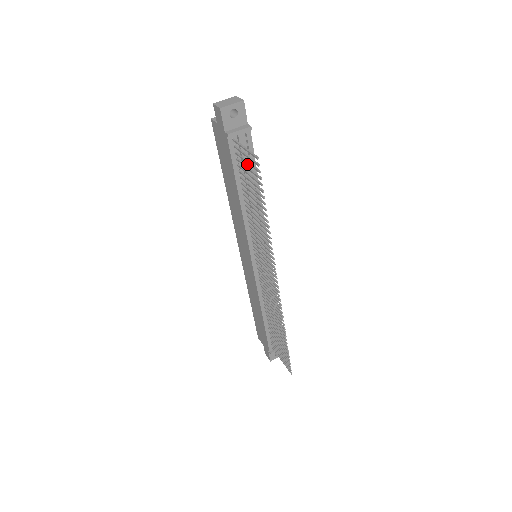
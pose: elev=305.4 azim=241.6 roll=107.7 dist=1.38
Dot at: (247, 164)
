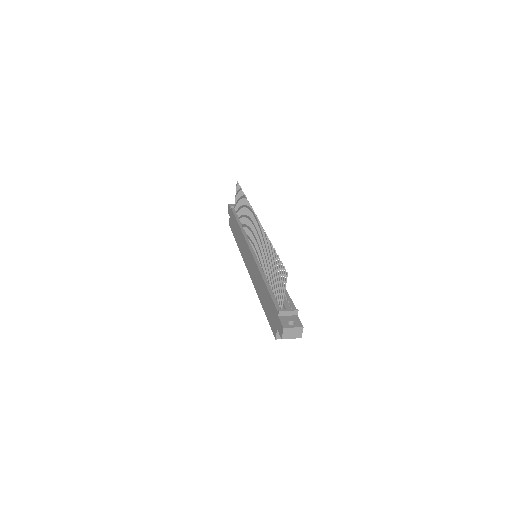
Dot at: occluded
